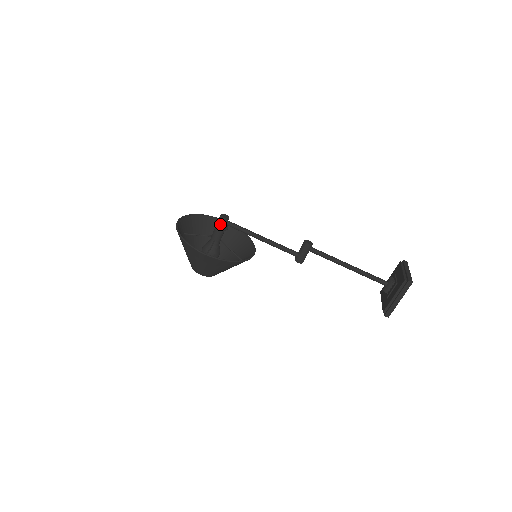
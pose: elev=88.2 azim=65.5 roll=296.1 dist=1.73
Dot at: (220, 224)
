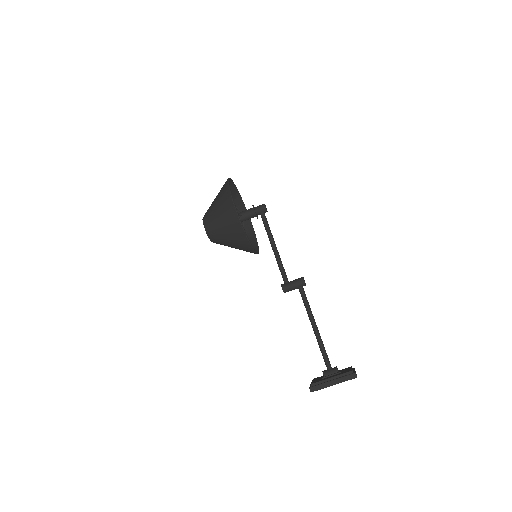
Dot at: (258, 208)
